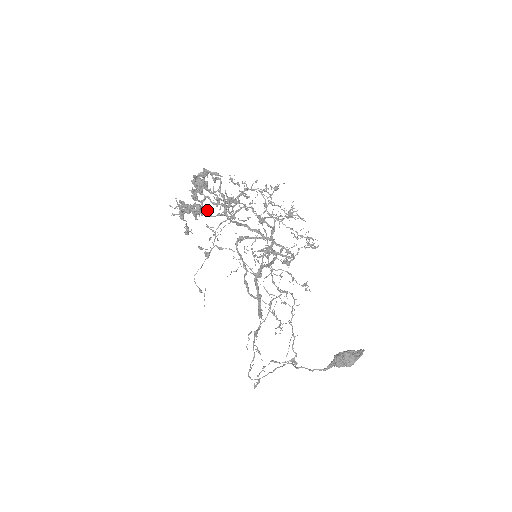
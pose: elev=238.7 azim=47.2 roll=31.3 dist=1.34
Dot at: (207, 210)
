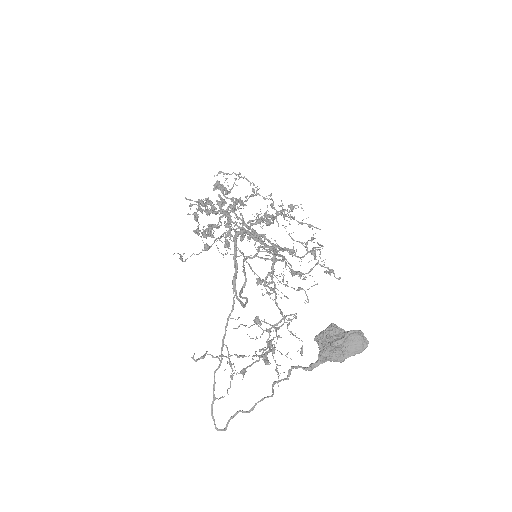
Dot at: (218, 210)
